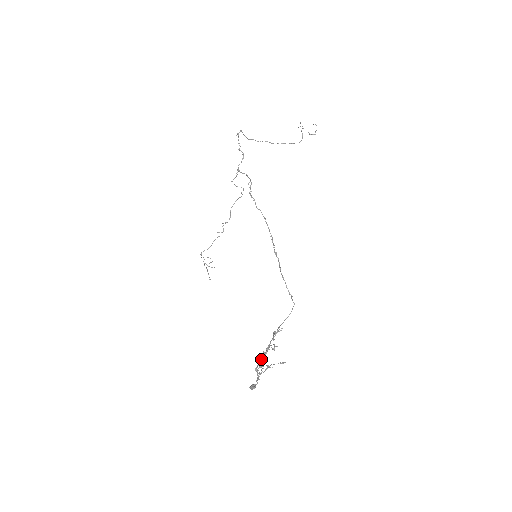
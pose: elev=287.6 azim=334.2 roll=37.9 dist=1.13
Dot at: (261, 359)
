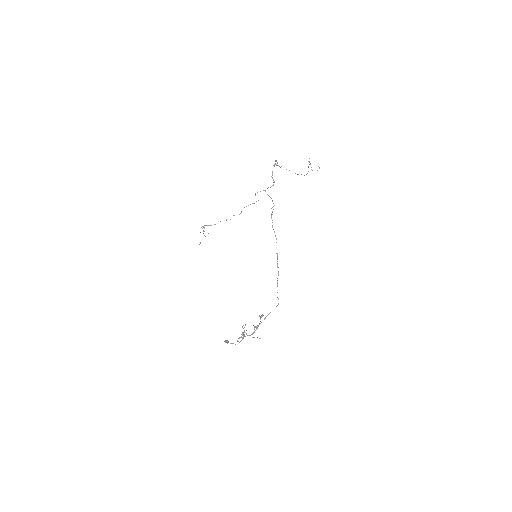
Dot at: occluded
